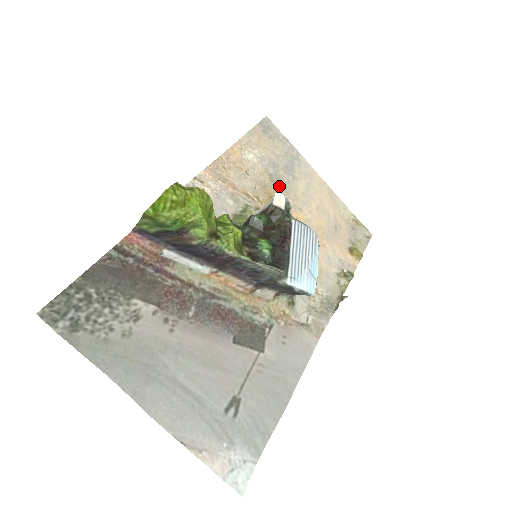
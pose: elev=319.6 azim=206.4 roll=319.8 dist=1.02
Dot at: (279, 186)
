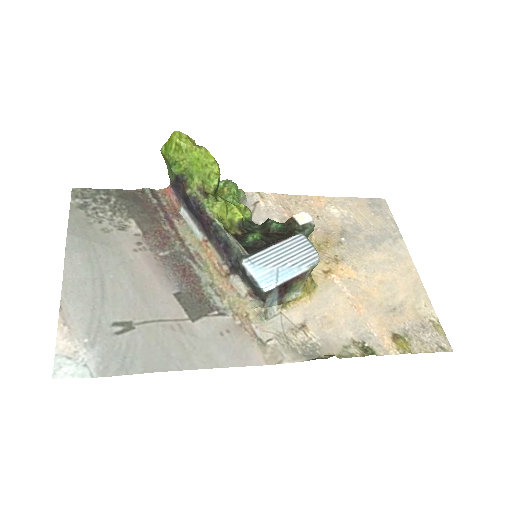
Dot at: (346, 241)
